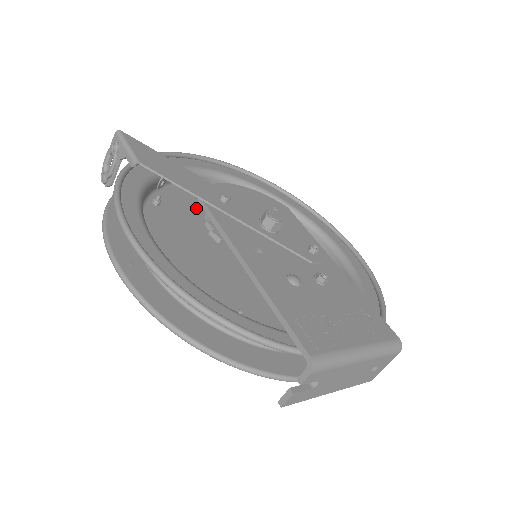
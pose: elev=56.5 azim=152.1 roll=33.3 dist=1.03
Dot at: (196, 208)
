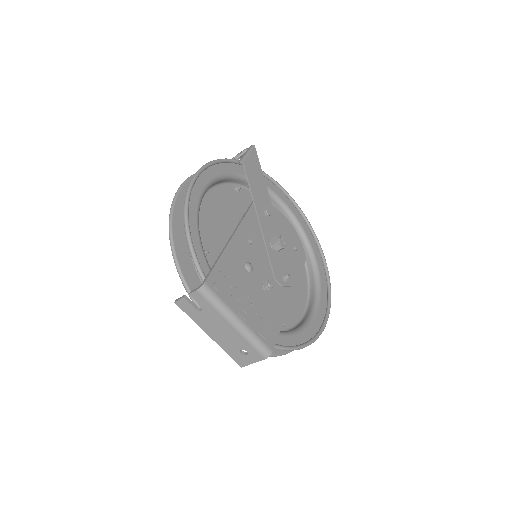
Dot at: occluded
